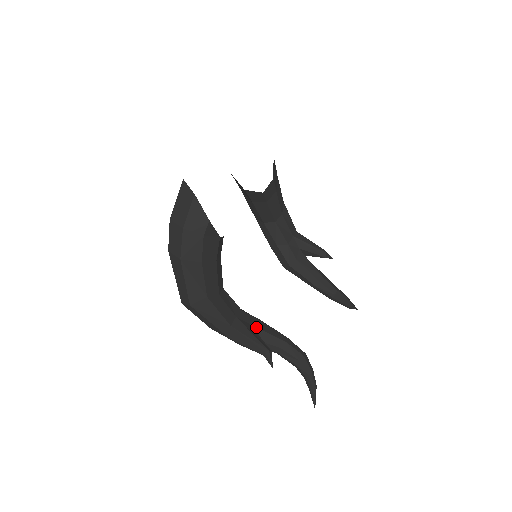
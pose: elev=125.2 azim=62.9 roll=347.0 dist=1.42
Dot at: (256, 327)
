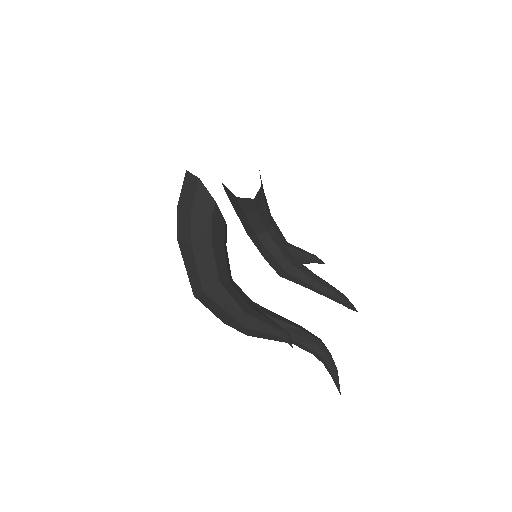
Dot at: (269, 315)
